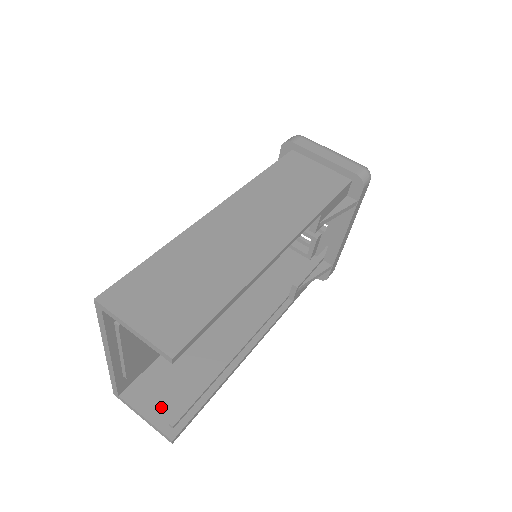
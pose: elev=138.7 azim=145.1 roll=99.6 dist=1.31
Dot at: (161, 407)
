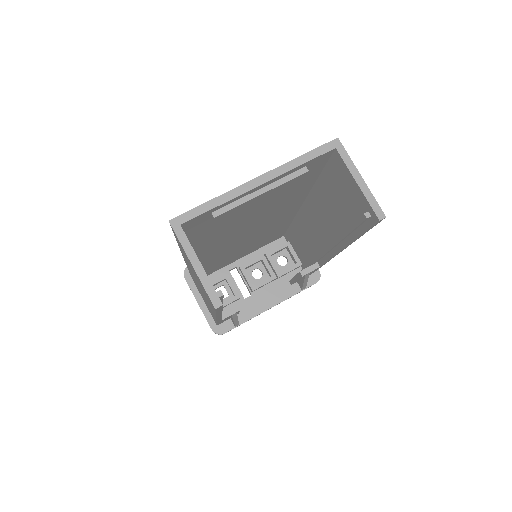
Dot at: occluded
